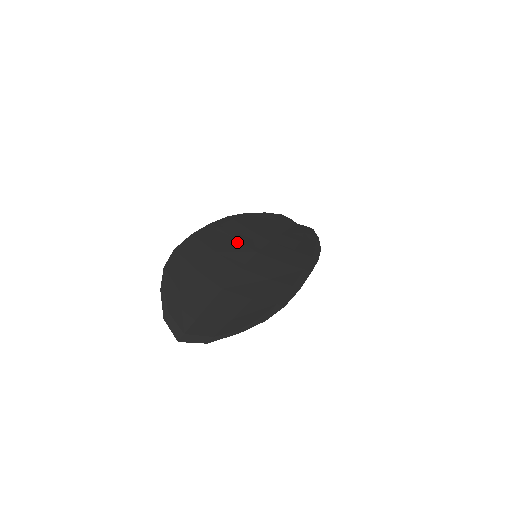
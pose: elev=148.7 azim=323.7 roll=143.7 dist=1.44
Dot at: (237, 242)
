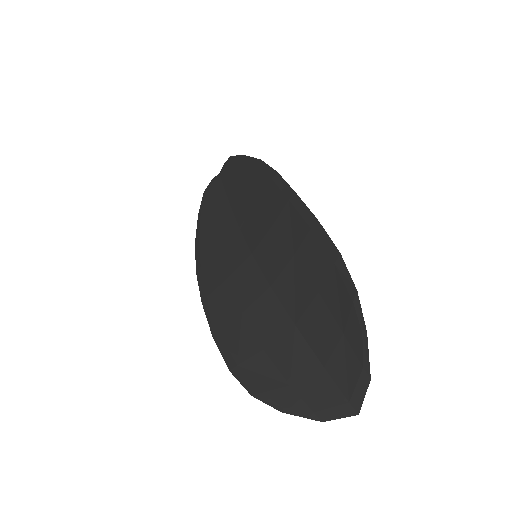
Dot at: (233, 276)
